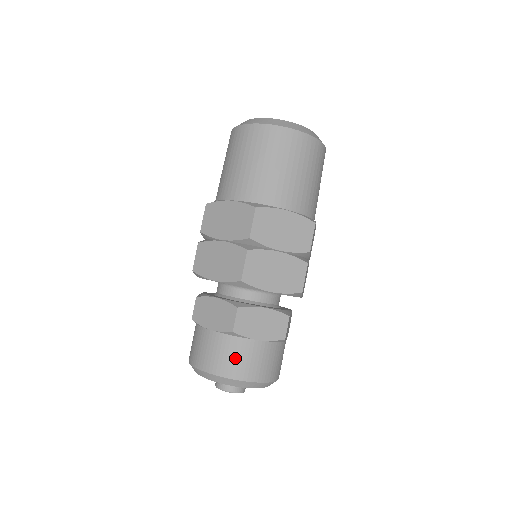
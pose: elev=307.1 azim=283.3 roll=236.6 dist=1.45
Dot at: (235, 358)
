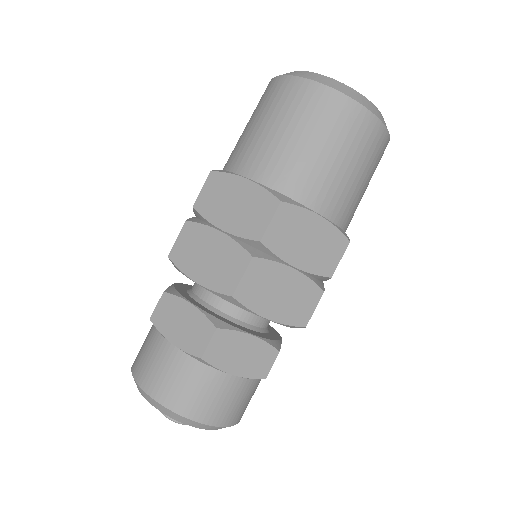
Dot at: (195, 391)
